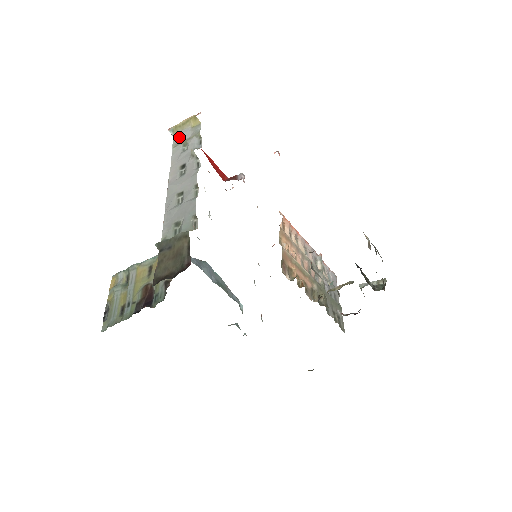
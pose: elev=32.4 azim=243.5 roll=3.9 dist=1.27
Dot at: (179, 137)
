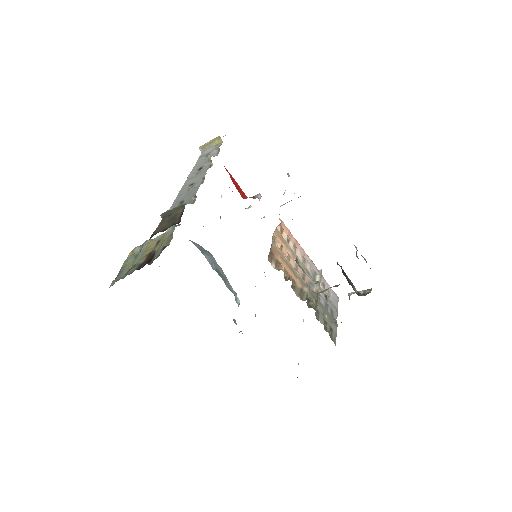
Dot at: (205, 152)
